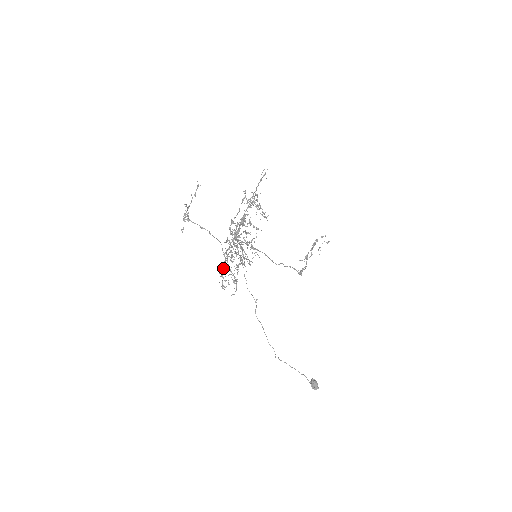
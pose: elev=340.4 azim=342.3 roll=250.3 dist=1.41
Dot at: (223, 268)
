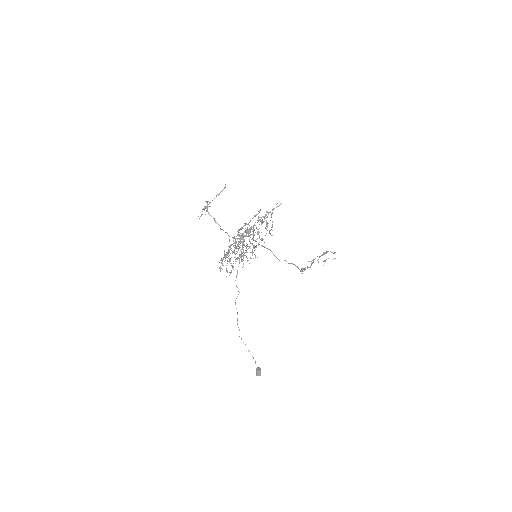
Dot at: (225, 255)
